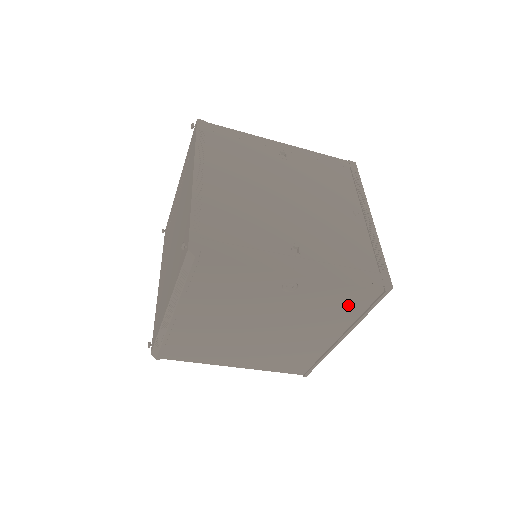
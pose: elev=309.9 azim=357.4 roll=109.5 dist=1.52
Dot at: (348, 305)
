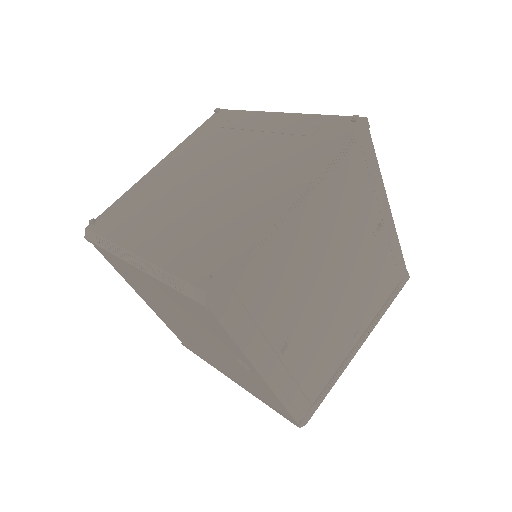
Dot at: (265, 396)
